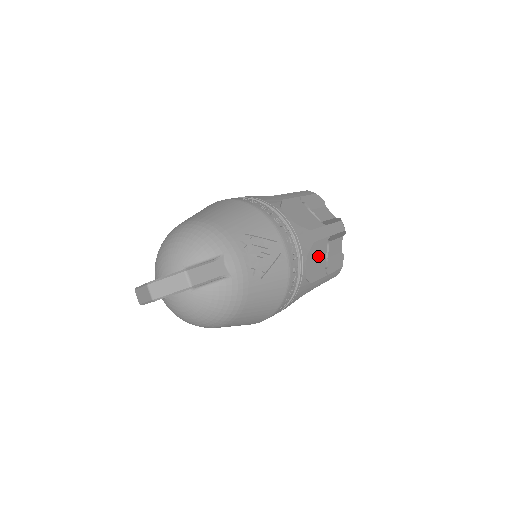
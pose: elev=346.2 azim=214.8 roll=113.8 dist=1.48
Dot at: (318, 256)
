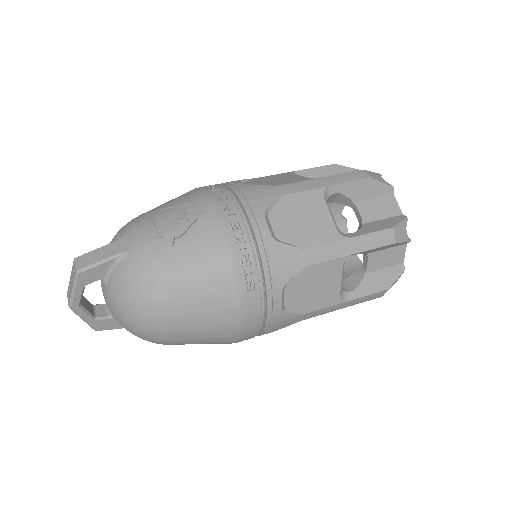
Dot at: (305, 213)
